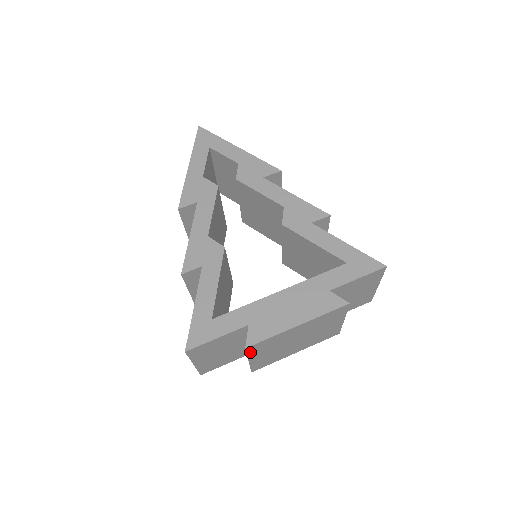
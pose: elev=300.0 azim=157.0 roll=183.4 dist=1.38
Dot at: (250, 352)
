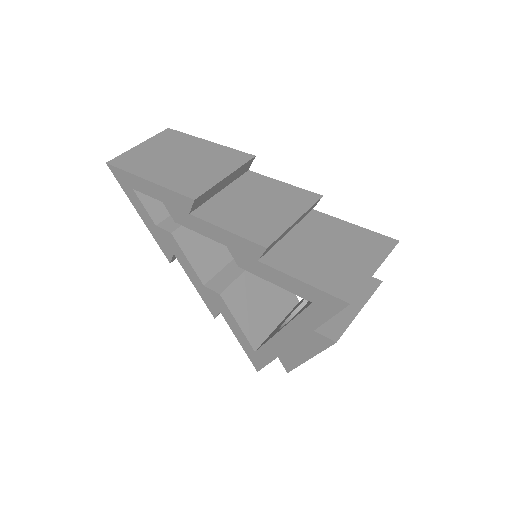
Dot at: occluded
